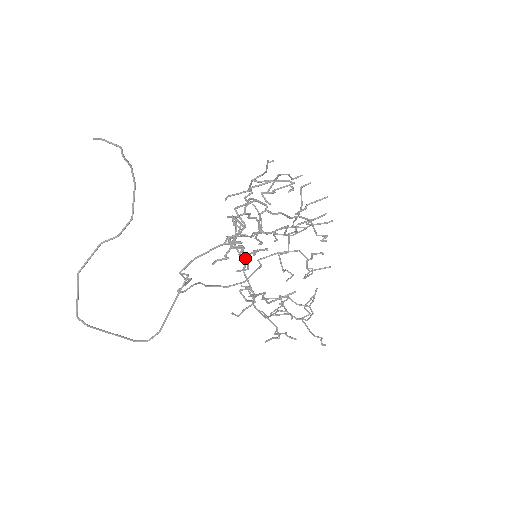
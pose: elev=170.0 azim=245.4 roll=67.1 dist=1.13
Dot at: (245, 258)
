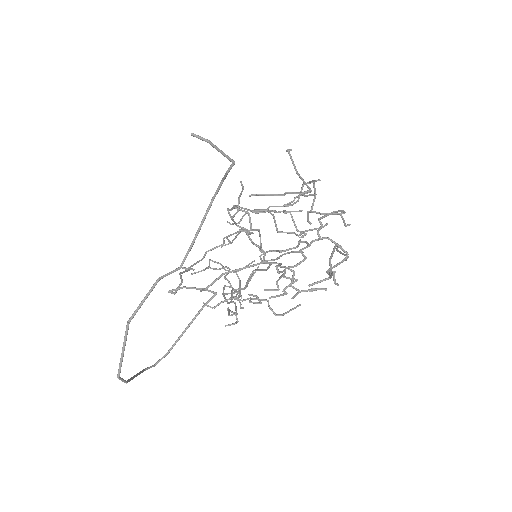
Dot at: (279, 279)
